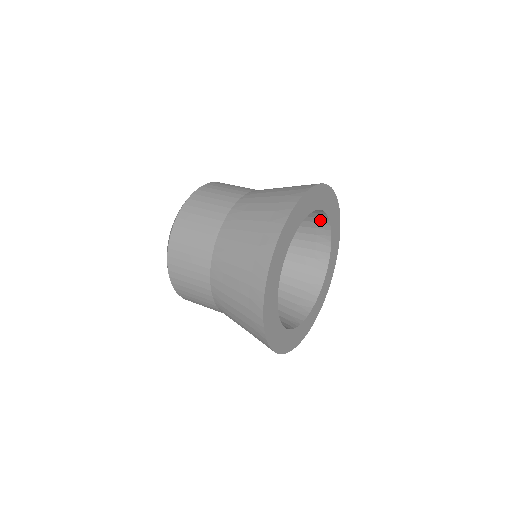
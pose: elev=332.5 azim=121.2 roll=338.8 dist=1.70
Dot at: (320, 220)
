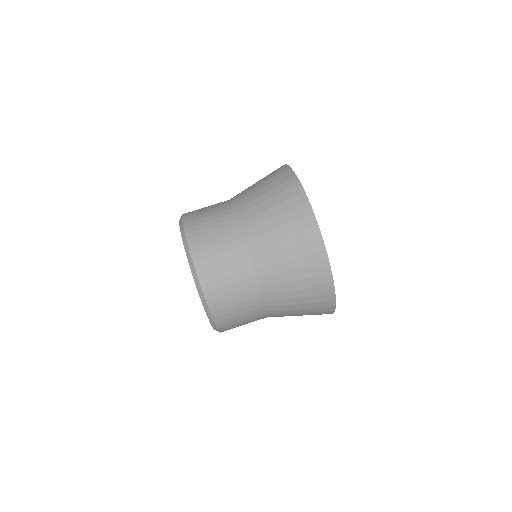
Dot at: occluded
